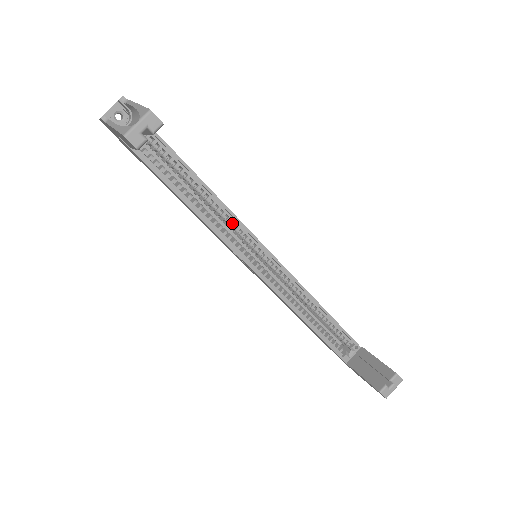
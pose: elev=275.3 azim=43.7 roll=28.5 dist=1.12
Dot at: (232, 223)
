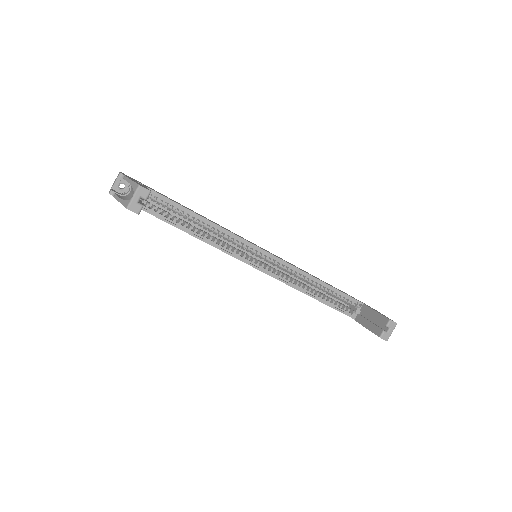
Dot at: (229, 237)
